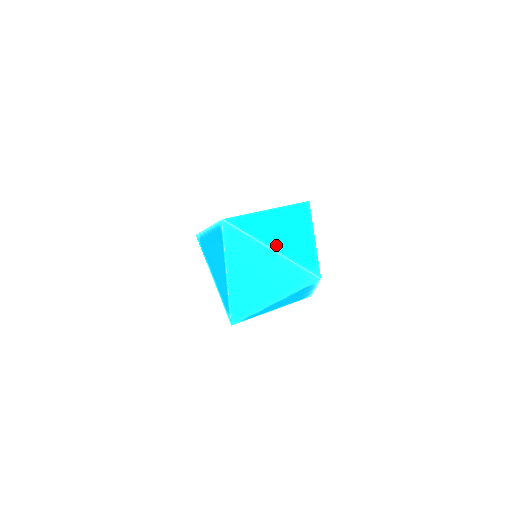
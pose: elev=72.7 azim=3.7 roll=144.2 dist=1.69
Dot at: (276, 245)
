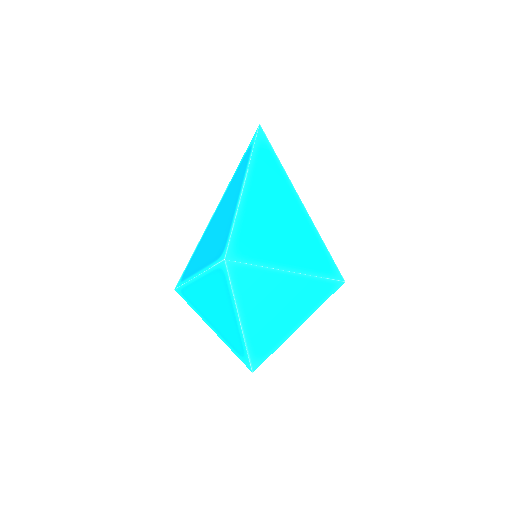
Dot at: (249, 319)
